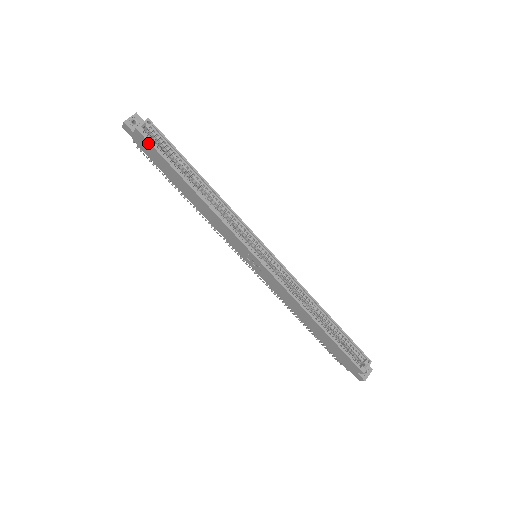
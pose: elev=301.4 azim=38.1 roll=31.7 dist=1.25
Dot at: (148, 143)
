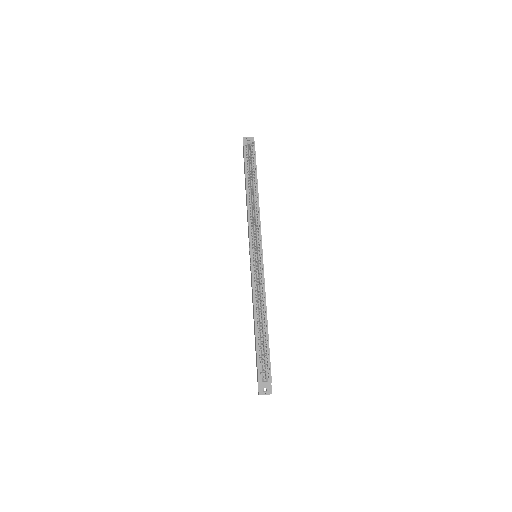
Dot at: (244, 153)
